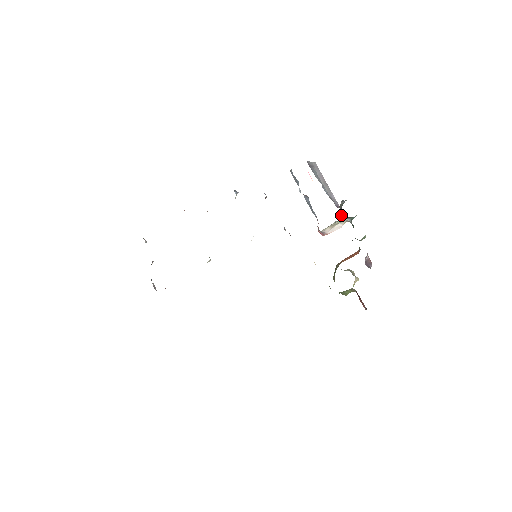
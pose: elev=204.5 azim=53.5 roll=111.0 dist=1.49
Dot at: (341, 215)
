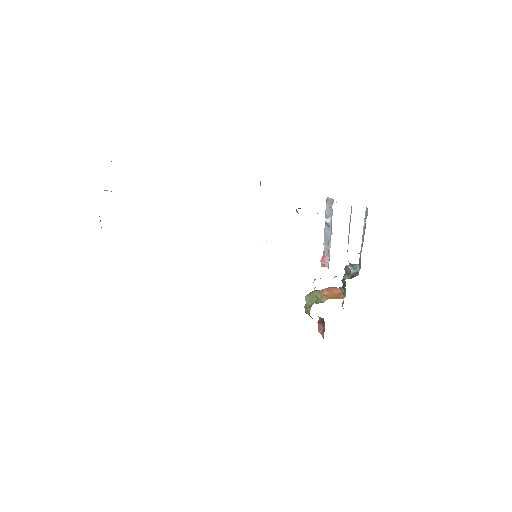
Dot at: occluded
